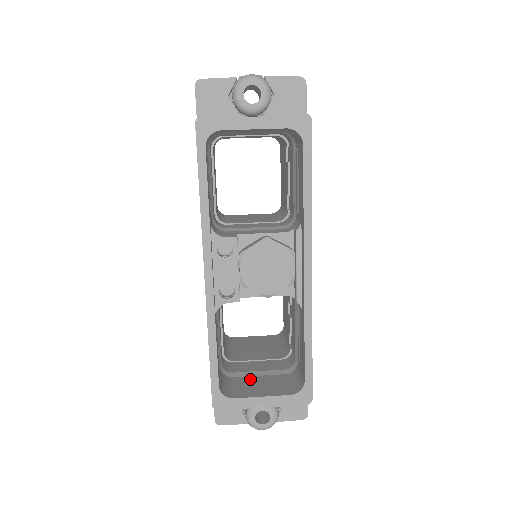
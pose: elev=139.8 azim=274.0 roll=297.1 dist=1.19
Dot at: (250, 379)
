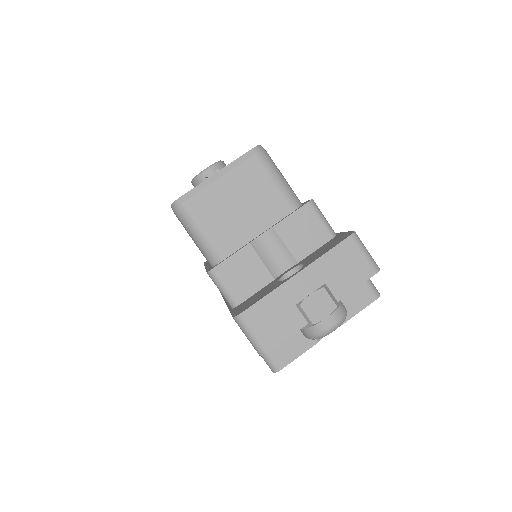
Dot at: occluded
